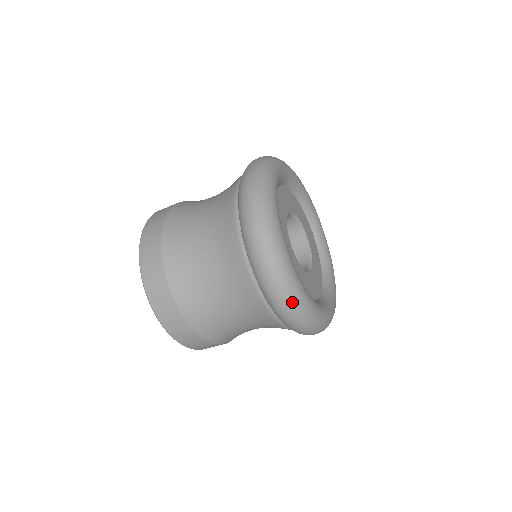
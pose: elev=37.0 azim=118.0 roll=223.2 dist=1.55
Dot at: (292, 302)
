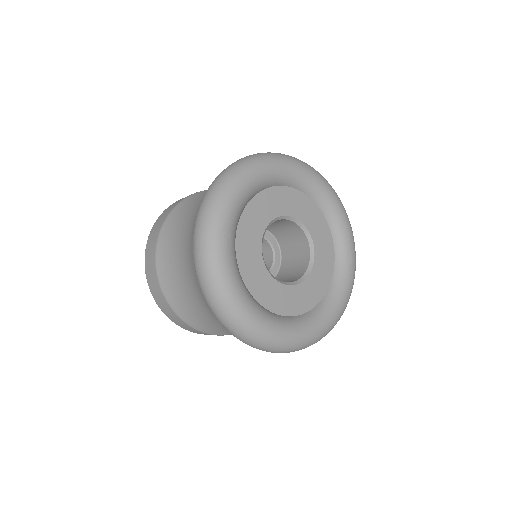
Dot at: (298, 350)
